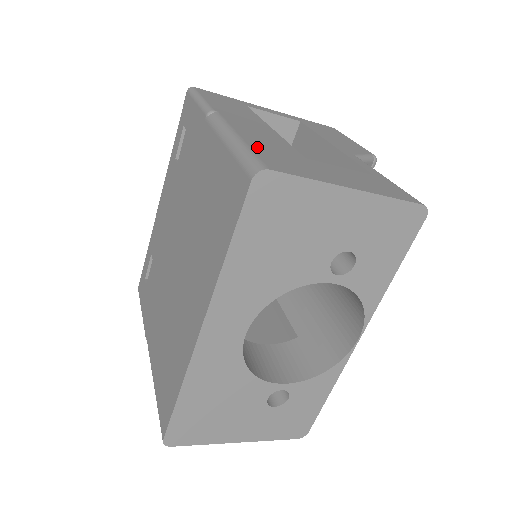
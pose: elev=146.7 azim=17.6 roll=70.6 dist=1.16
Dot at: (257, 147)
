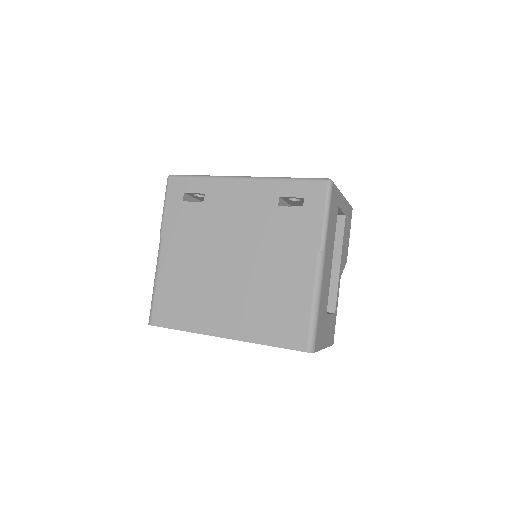
Dot at: (320, 317)
